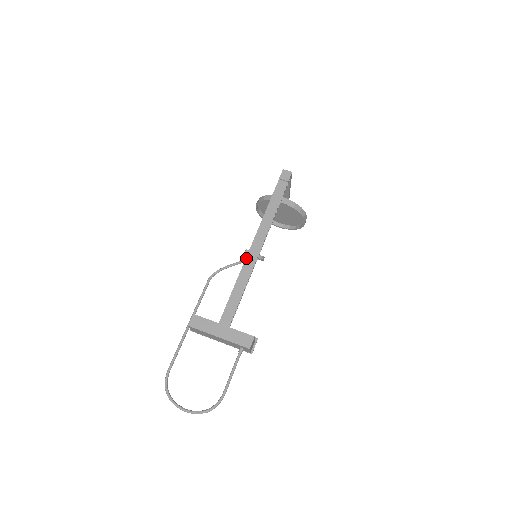
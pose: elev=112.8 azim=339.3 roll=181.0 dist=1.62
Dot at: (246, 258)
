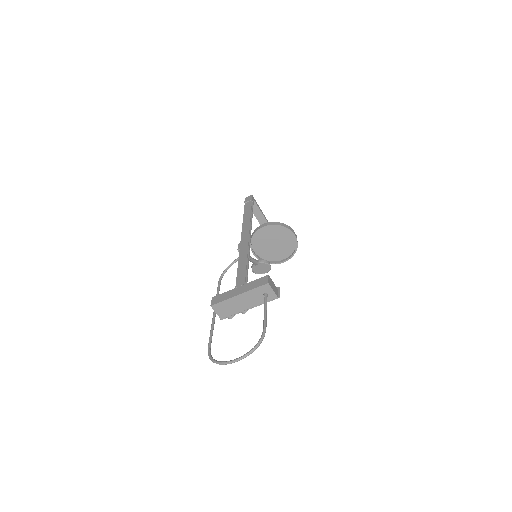
Dot at: (240, 247)
